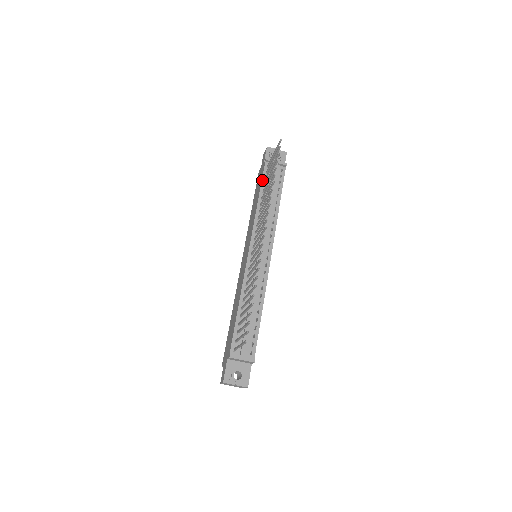
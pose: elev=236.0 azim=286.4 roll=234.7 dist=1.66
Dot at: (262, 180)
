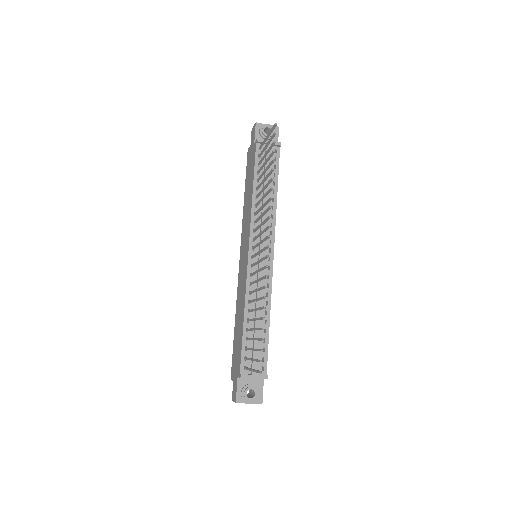
Dot at: (255, 166)
